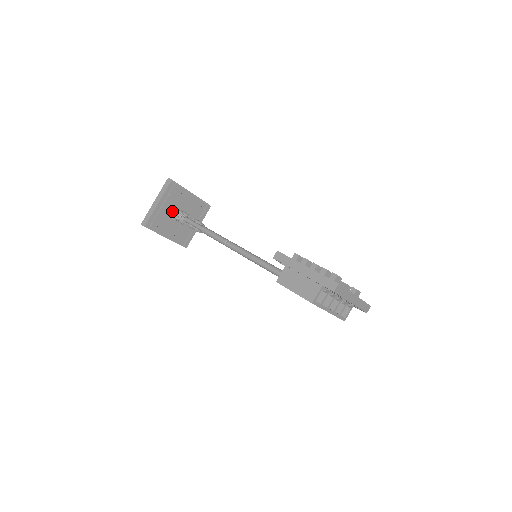
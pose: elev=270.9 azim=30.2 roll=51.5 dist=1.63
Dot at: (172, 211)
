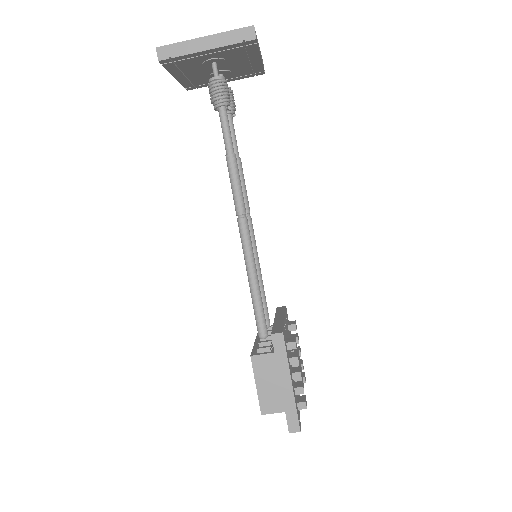
Dot at: (214, 64)
